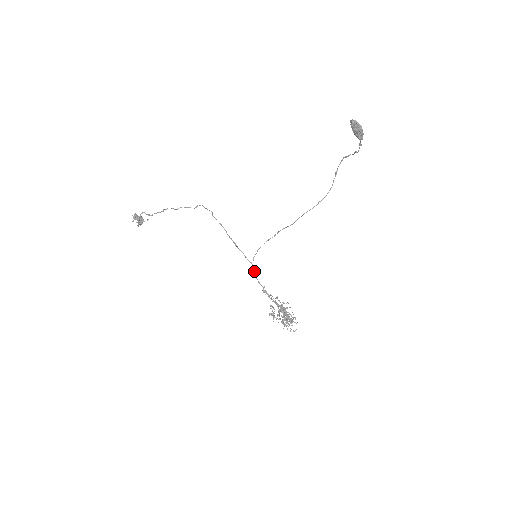
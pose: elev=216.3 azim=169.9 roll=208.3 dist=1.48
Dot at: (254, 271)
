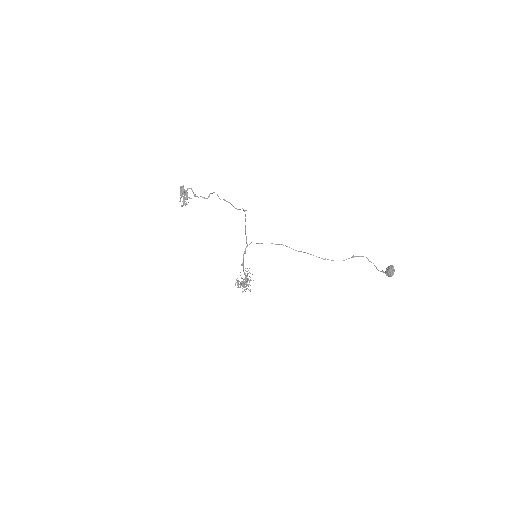
Dot at: occluded
